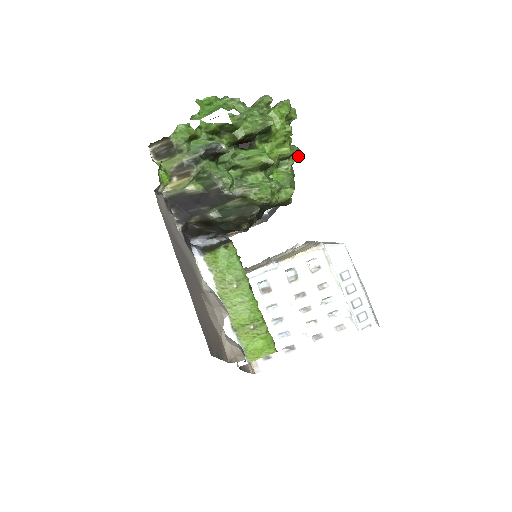
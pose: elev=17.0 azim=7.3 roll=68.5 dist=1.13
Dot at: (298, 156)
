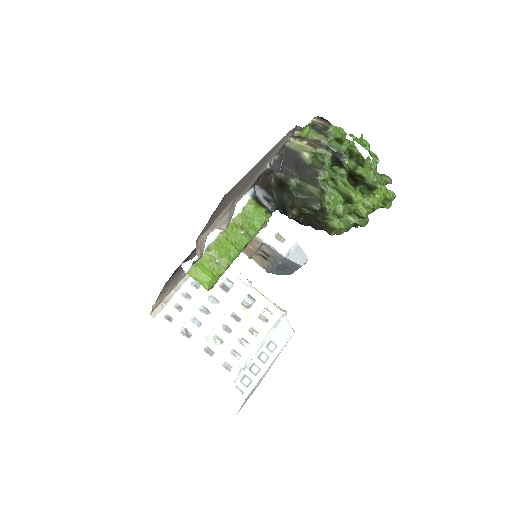
Dot at: (363, 225)
